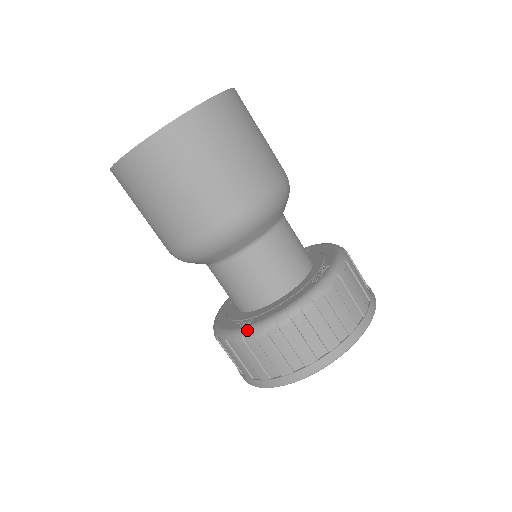
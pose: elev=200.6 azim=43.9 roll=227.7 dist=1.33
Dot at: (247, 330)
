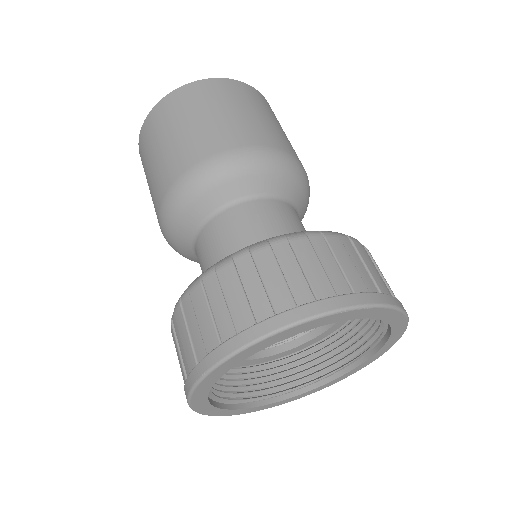
Dot at: occluded
